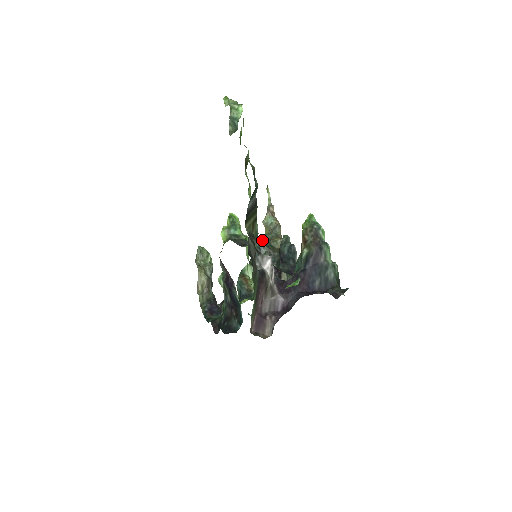
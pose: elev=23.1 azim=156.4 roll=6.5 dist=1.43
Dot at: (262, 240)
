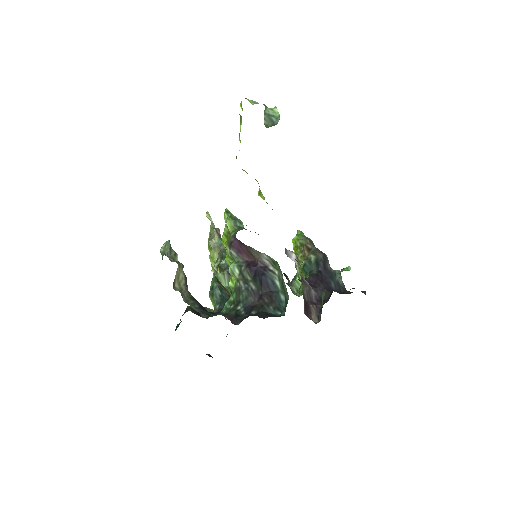
Dot at: occluded
